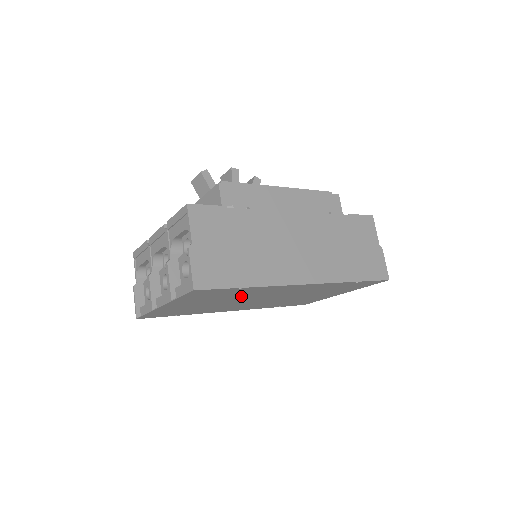
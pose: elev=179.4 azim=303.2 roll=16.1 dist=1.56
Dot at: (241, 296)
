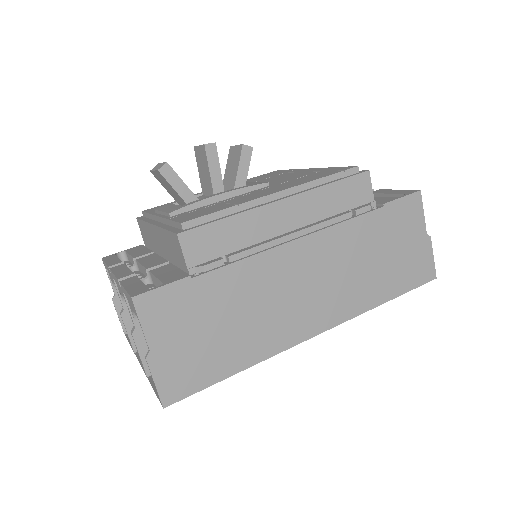
Dot at: occluded
